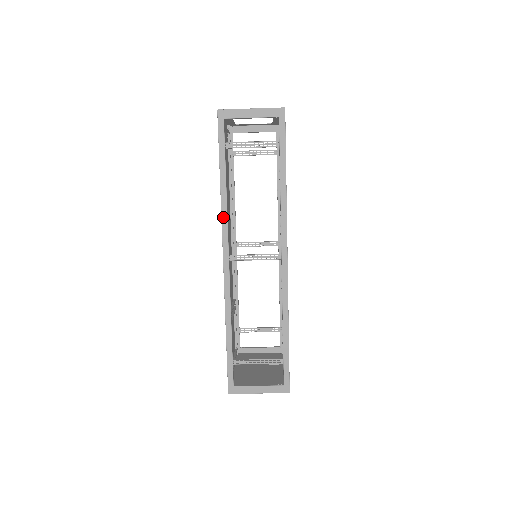
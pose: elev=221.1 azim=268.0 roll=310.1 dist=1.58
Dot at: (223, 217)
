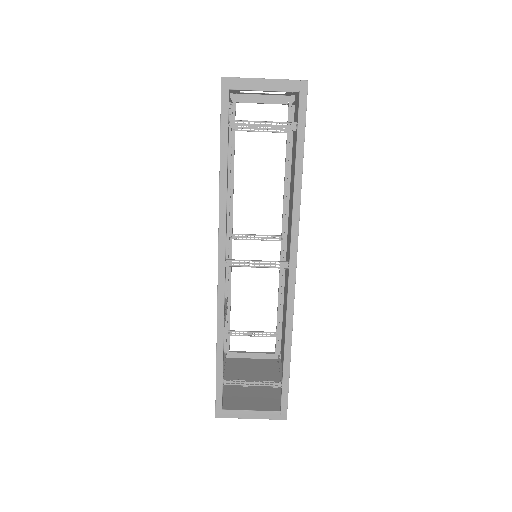
Dot at: (221, 214)
